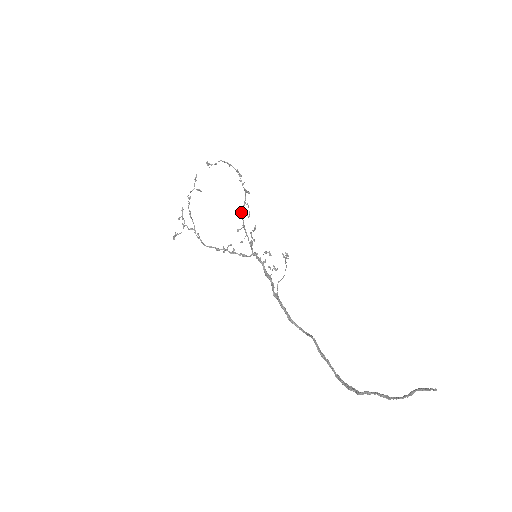
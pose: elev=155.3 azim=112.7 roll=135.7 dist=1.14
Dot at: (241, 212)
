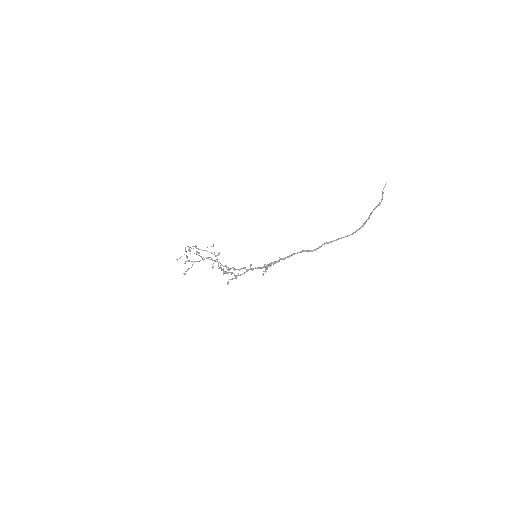
Dot at: (219, 267)
